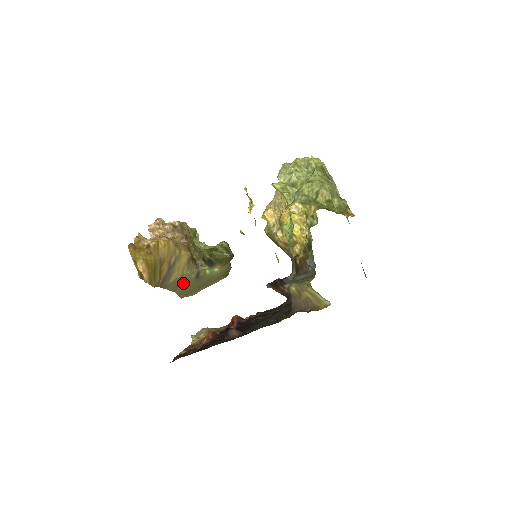
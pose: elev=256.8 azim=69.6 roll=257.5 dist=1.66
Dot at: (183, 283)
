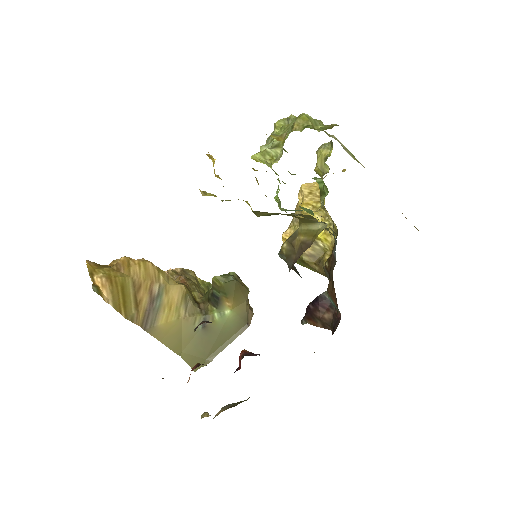
Dot at: (187, 338)
